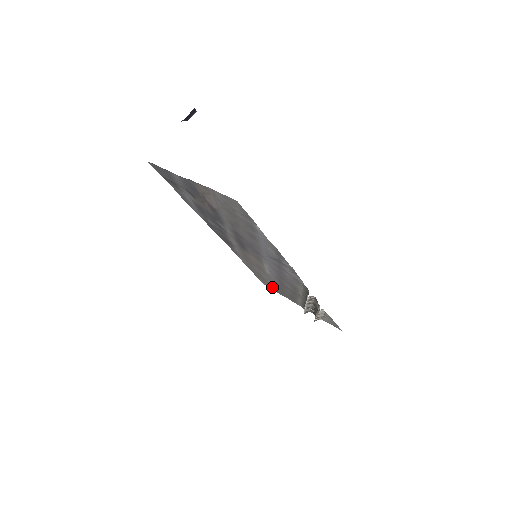
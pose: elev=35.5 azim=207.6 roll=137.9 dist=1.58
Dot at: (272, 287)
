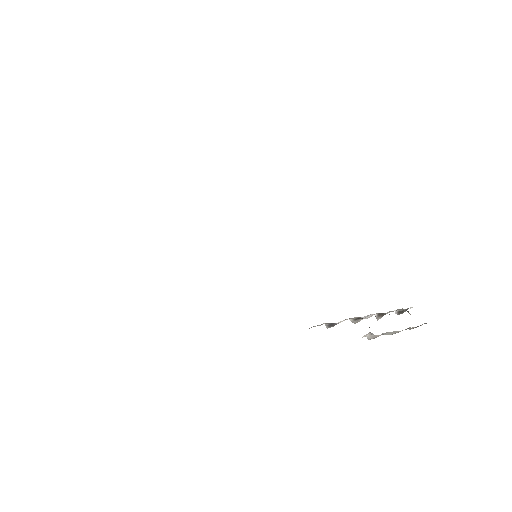
Dot at: occluded
